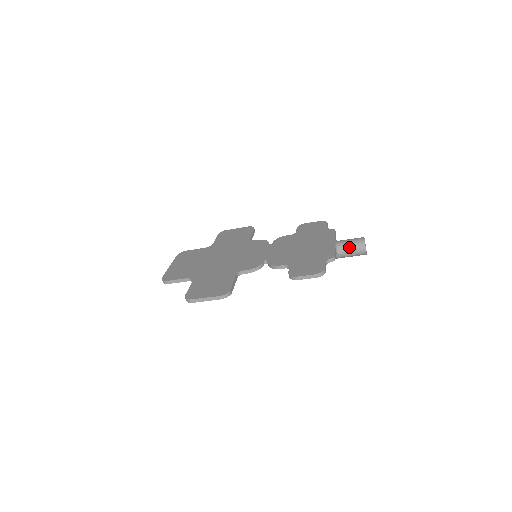
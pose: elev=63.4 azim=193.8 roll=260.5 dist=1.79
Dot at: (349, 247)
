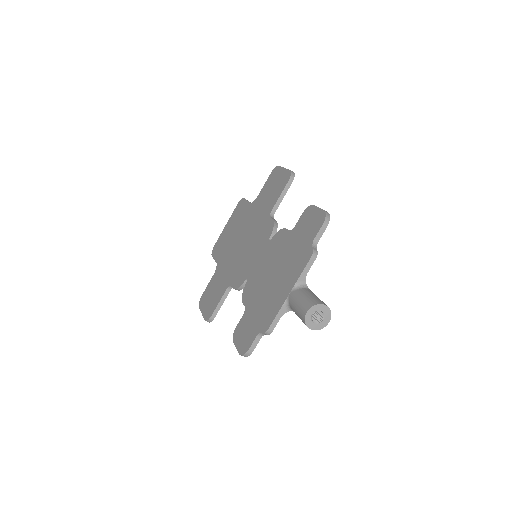
Dot at: (296, 314)
